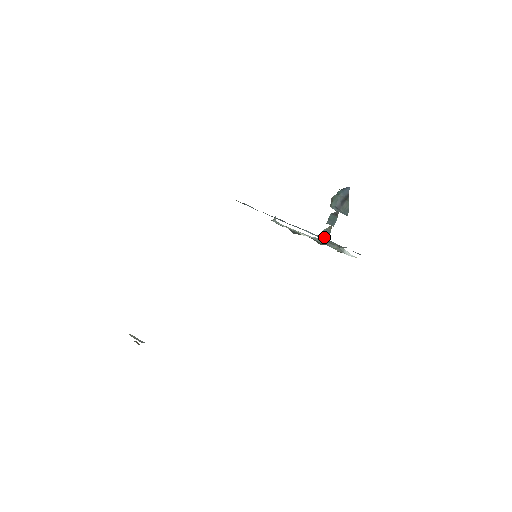
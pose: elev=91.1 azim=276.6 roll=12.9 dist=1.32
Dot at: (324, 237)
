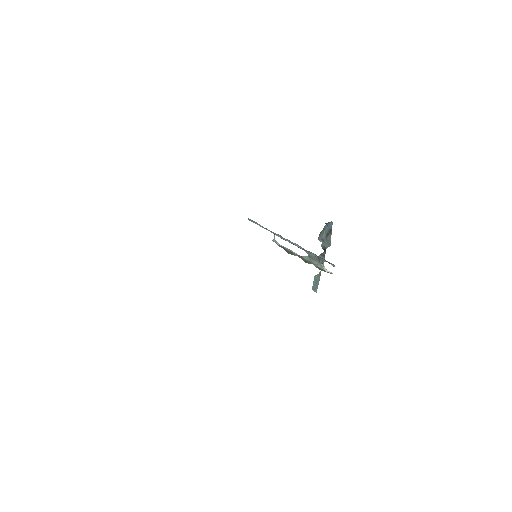
Dot at: (315, 287)
